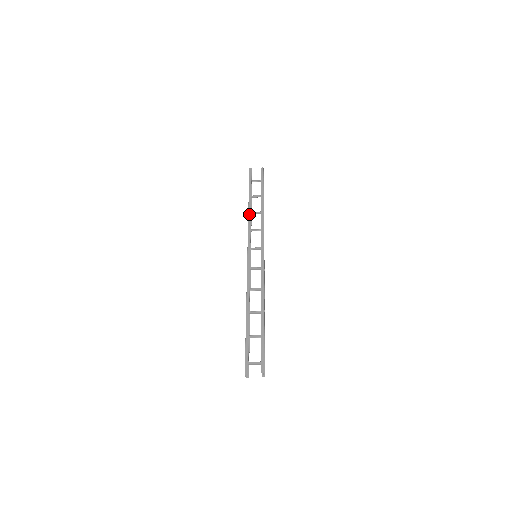
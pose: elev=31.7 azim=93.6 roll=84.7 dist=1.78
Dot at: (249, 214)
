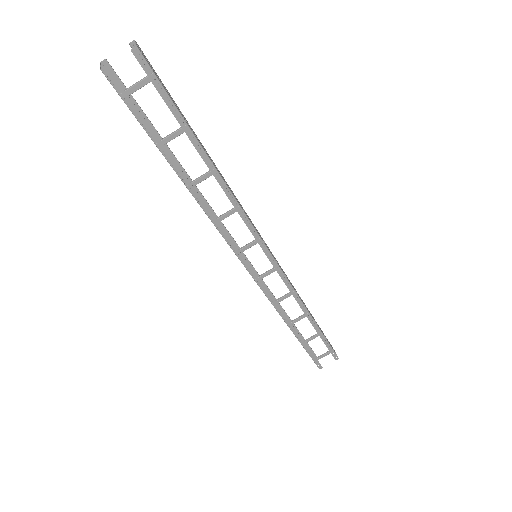
Dot at: occluded
